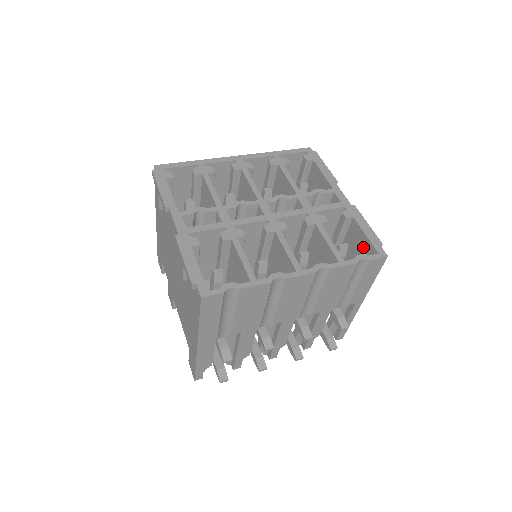
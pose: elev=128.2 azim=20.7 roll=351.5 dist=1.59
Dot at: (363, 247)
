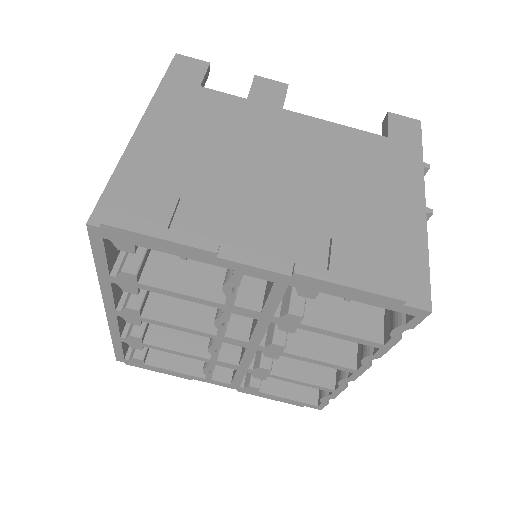
Dot at: occluded
